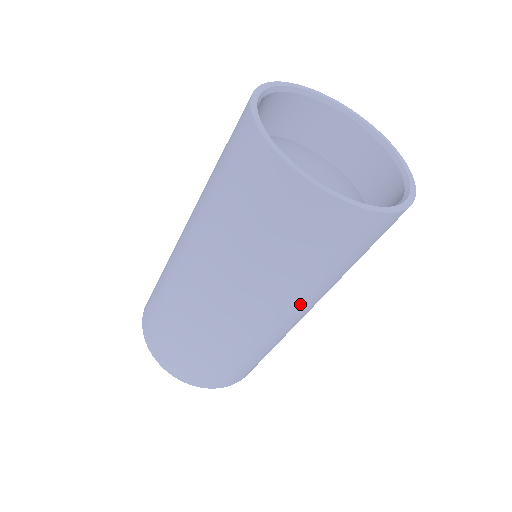
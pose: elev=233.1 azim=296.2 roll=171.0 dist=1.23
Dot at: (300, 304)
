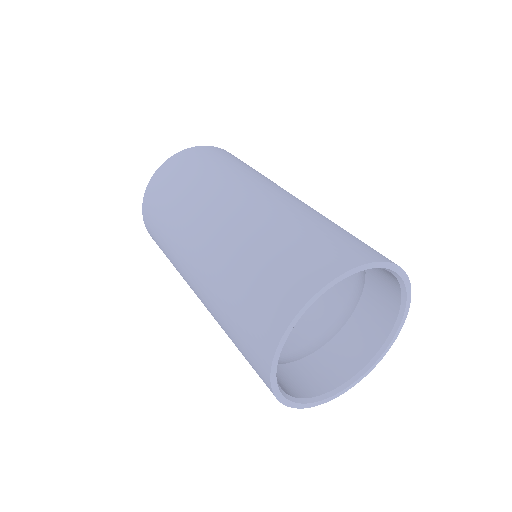
Dot at: occluded
